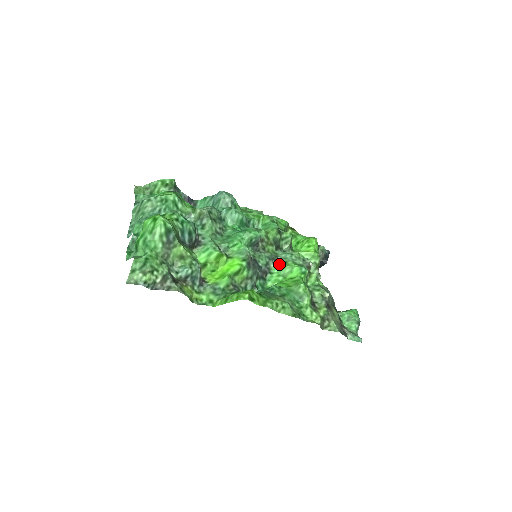
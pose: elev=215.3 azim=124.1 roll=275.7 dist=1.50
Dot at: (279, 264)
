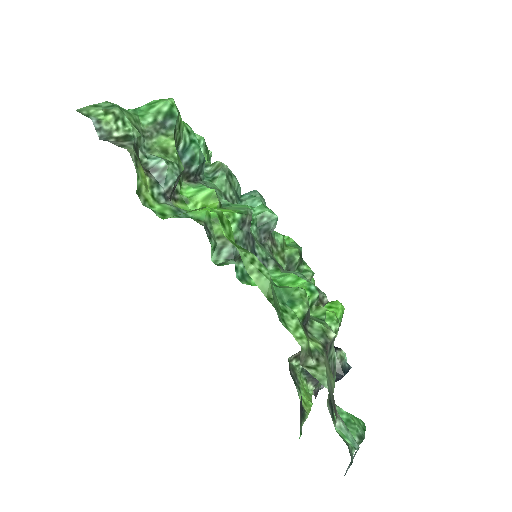
Dot at: (282, 272)
